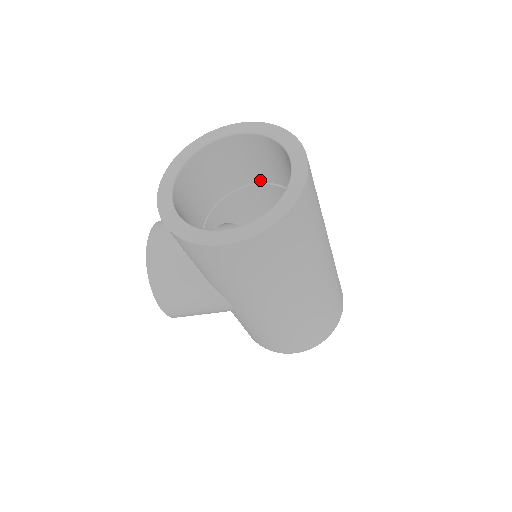
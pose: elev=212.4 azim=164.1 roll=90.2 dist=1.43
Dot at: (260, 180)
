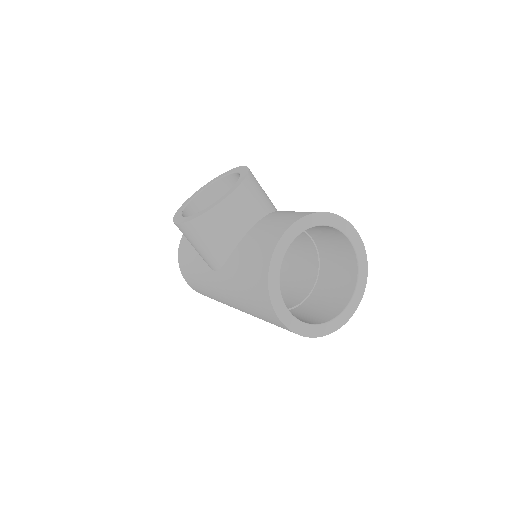
Dot at: (318, 245)
